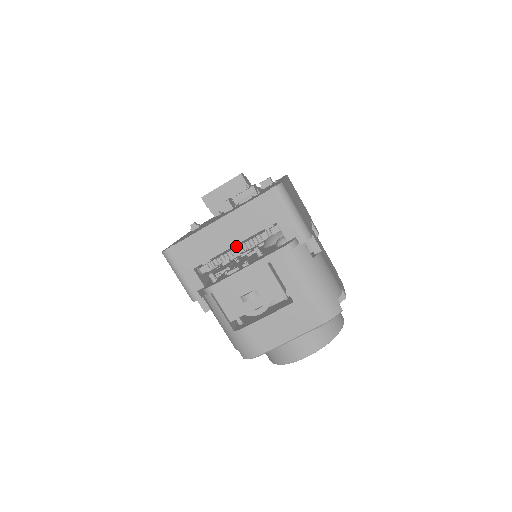
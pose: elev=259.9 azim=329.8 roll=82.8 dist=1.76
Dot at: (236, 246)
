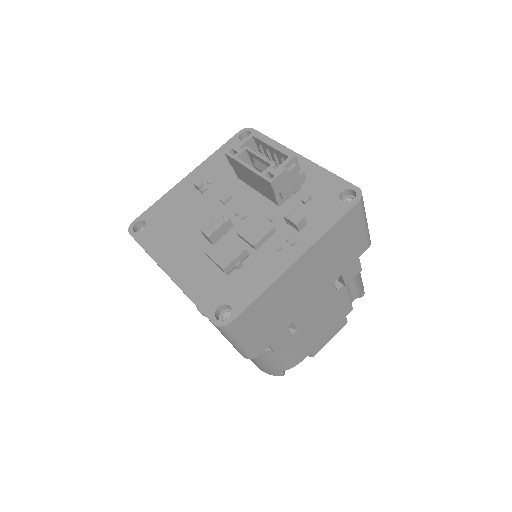
Dot at: occluded
